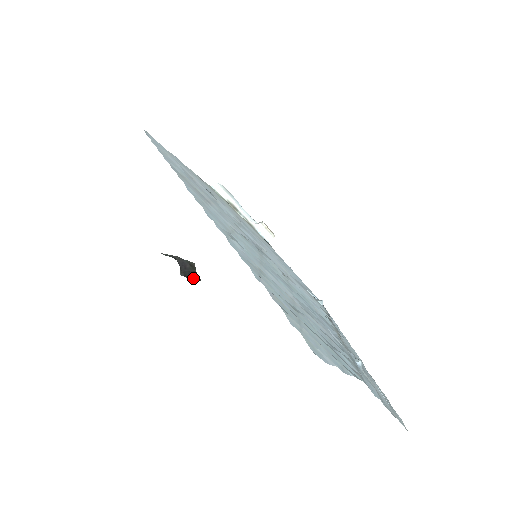
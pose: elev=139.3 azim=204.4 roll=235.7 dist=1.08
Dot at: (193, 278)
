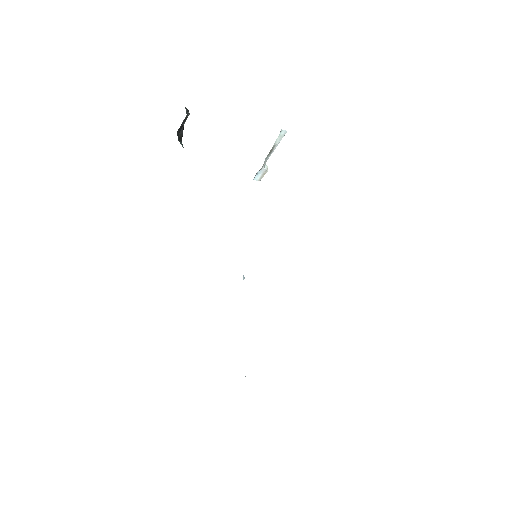
Dot at: (179, 135)
